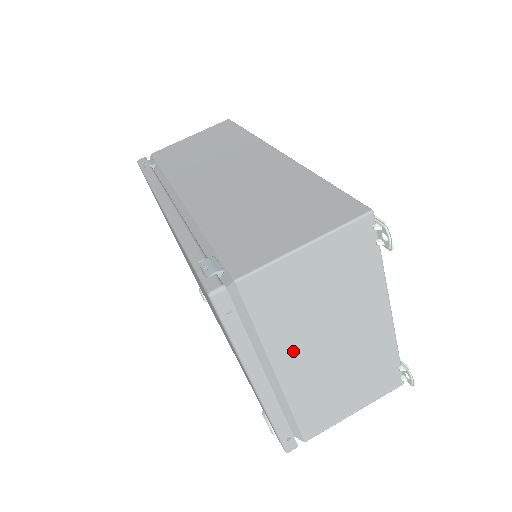
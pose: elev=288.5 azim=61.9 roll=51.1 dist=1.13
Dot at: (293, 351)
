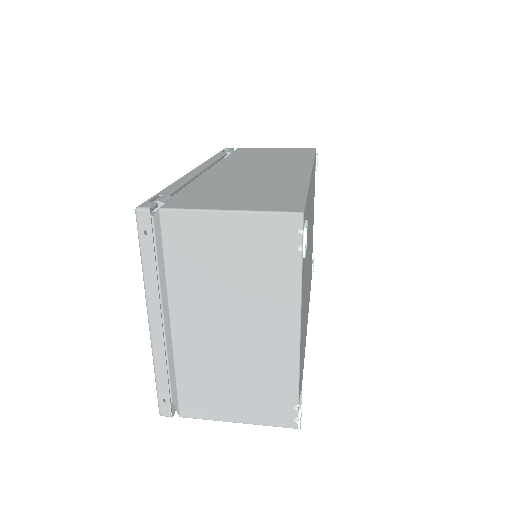
Dot at: (192, 310)
